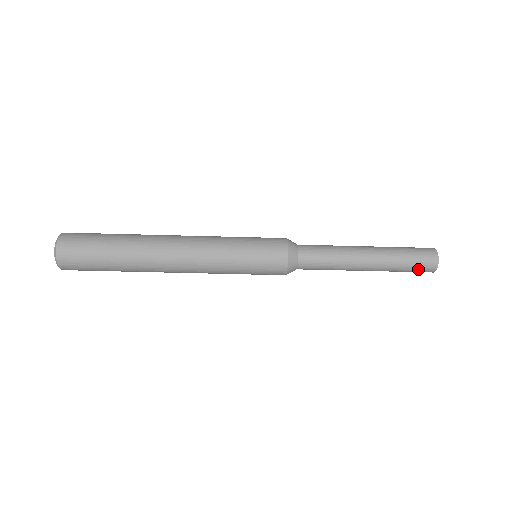
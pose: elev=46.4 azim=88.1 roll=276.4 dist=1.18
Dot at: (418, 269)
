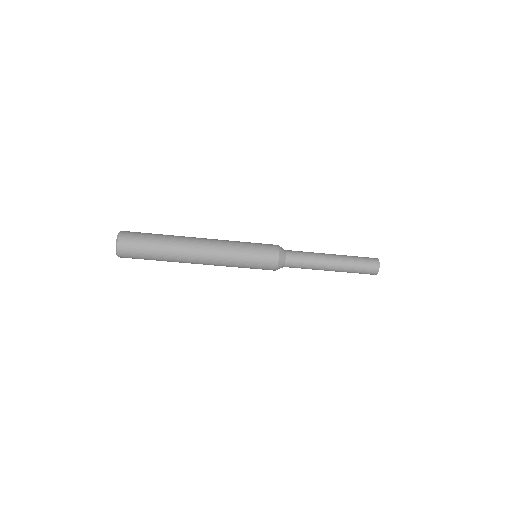
Dot at: (367, 267)
